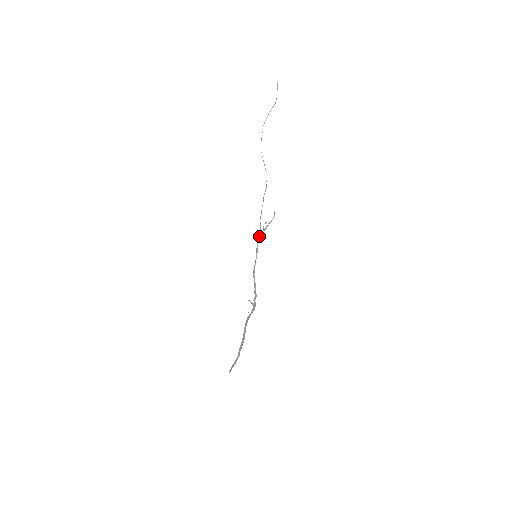
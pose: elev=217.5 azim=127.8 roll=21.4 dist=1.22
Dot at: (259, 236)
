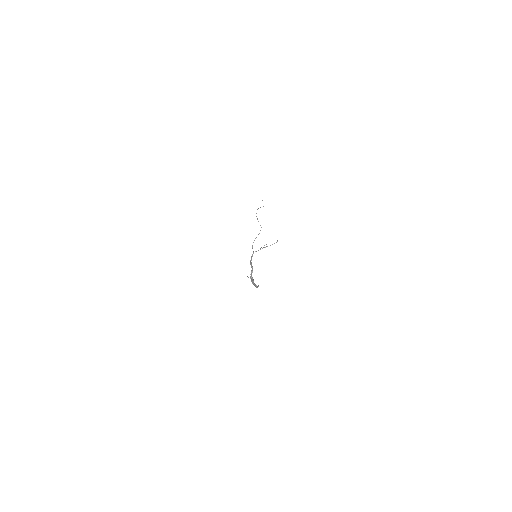
Dot at: (253, 251)
